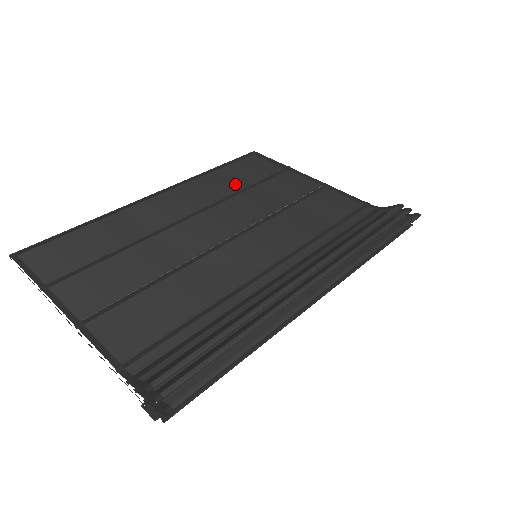
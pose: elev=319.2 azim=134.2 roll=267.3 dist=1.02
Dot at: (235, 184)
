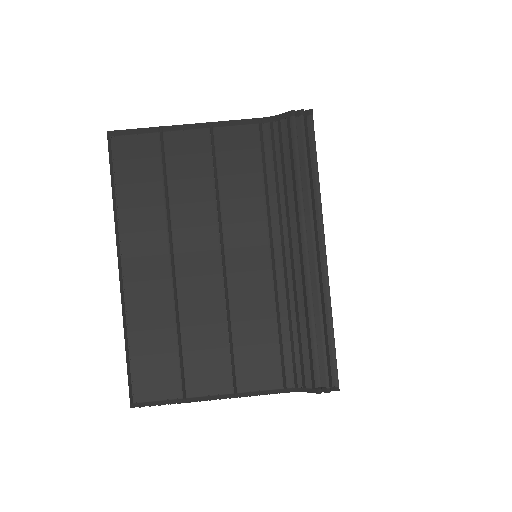
Dot at: (153, 196)
